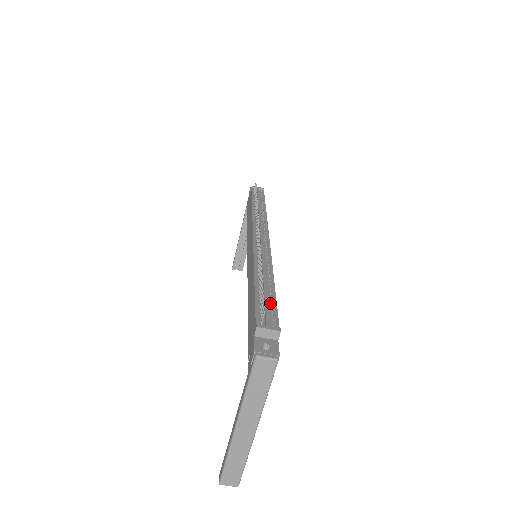
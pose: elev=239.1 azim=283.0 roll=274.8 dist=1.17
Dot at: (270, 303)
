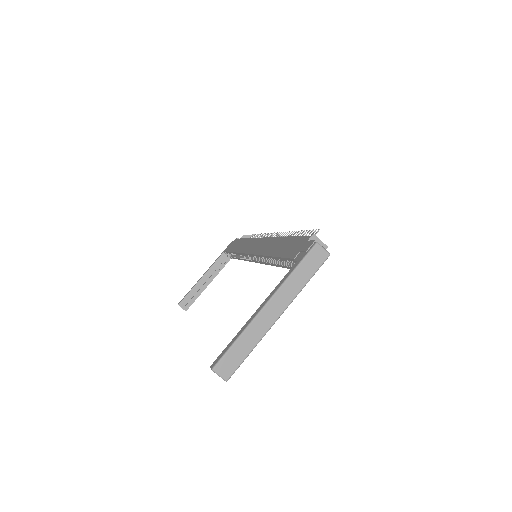
Dot at: occluded
